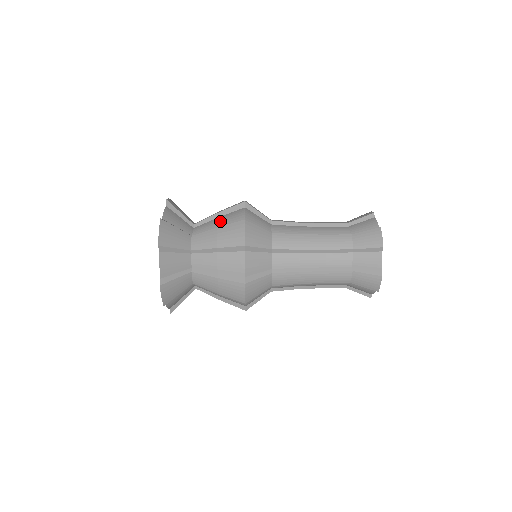
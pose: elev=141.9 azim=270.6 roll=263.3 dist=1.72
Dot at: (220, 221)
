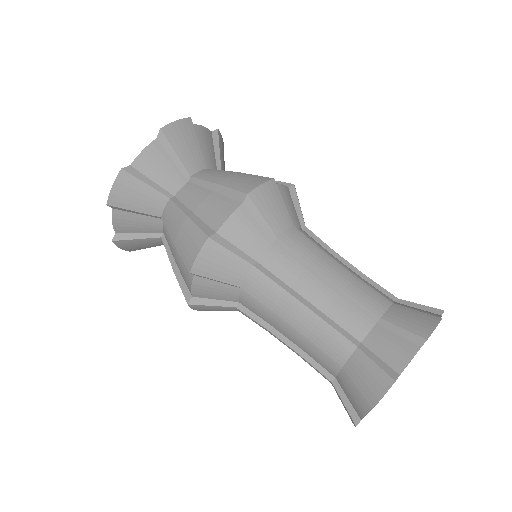
Dot at: (203, 203)
